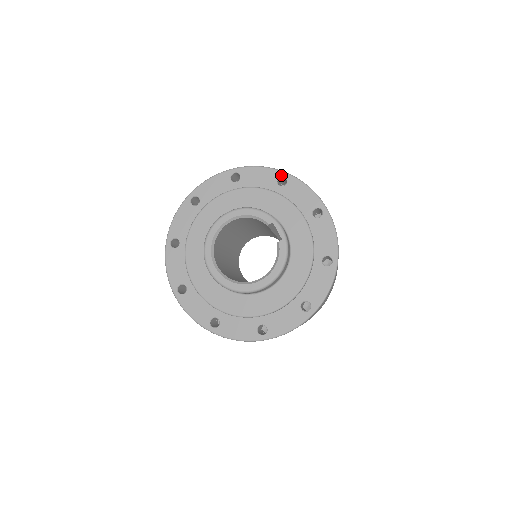
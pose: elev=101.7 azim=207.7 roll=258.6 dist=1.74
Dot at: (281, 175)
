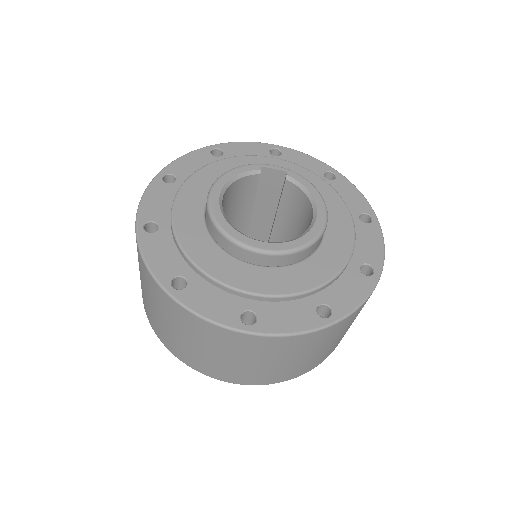
Dot at: (210, 149)
